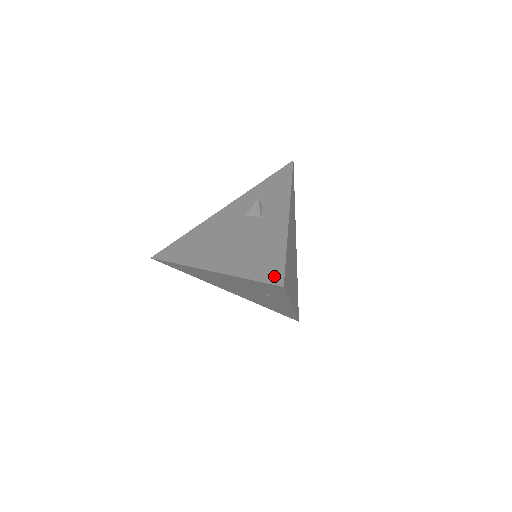
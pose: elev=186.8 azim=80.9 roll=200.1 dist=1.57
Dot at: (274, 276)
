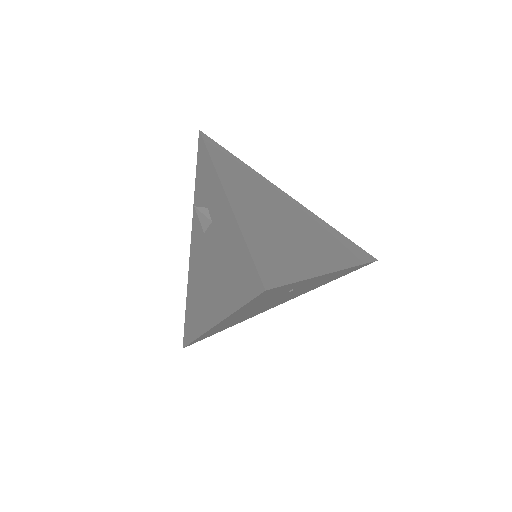
Dot at: (252, 284)
